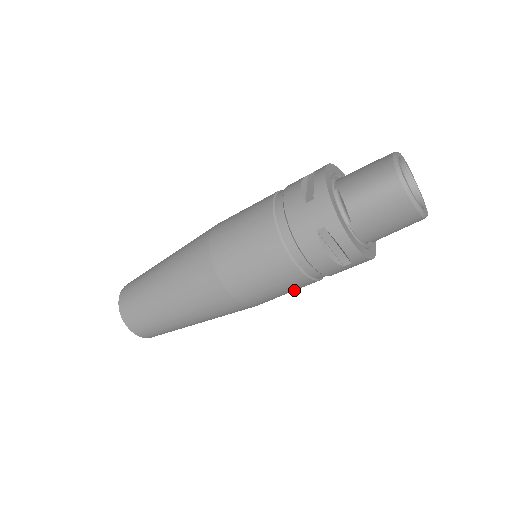
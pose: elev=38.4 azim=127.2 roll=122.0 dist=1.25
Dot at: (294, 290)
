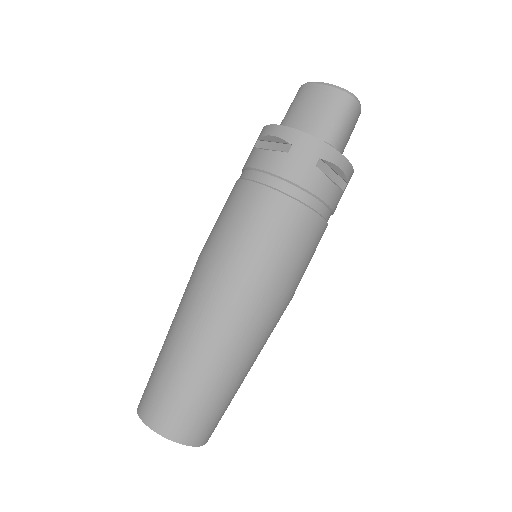
Dot at: (271, 225)
